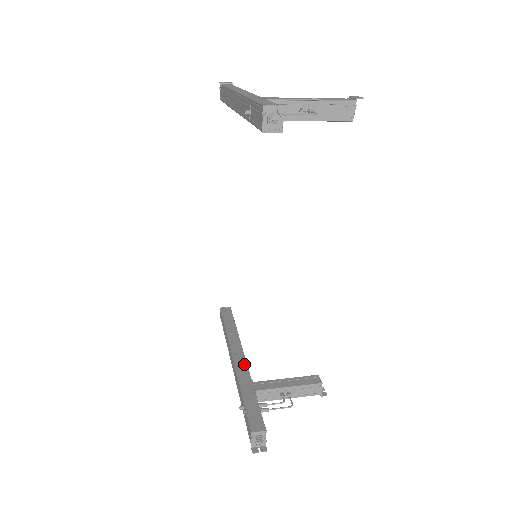
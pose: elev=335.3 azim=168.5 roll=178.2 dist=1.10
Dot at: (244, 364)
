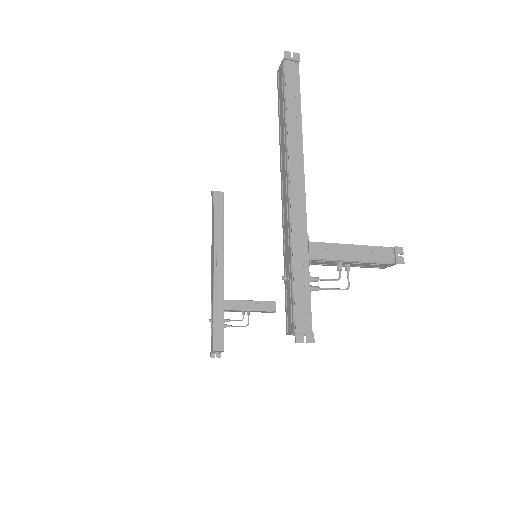
Dot at: (221, 277)
